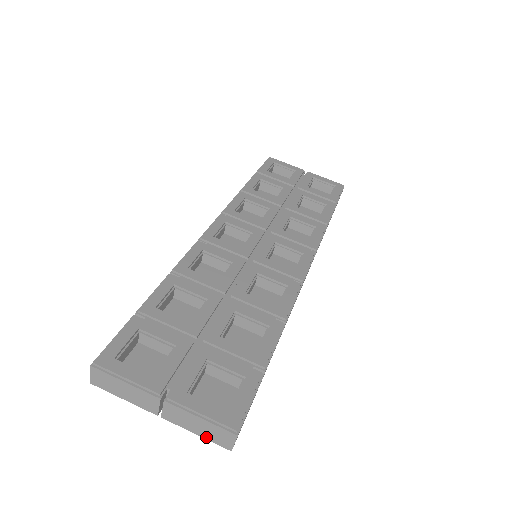
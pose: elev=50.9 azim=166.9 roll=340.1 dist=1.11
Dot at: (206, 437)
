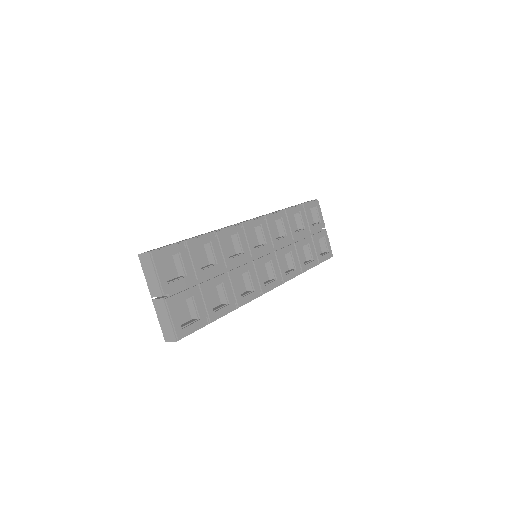
Dot at: (162, 327)
